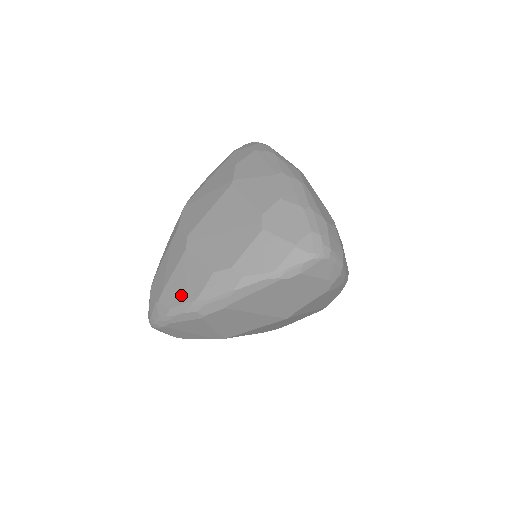
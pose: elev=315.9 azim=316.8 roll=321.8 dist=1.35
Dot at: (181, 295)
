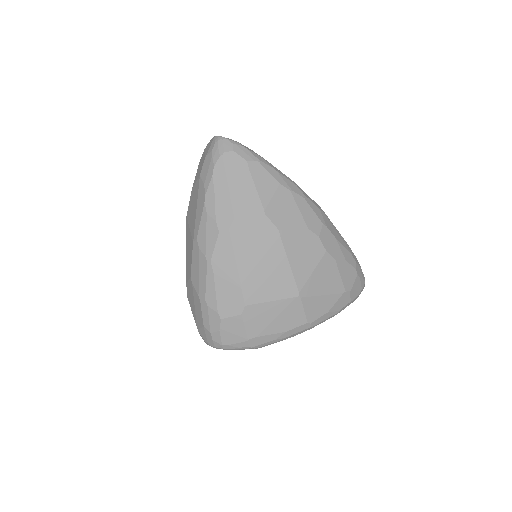
Dot at: occluded
